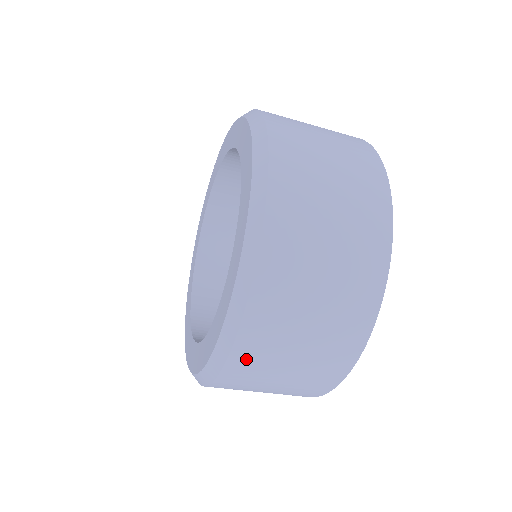
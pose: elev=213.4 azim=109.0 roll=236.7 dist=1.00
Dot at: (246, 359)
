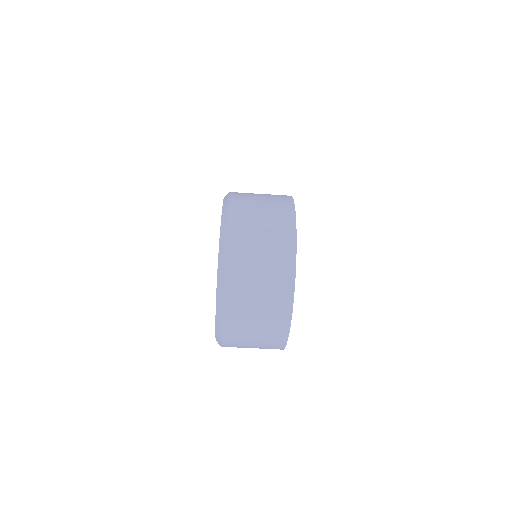
Dot at: (230, 345)
